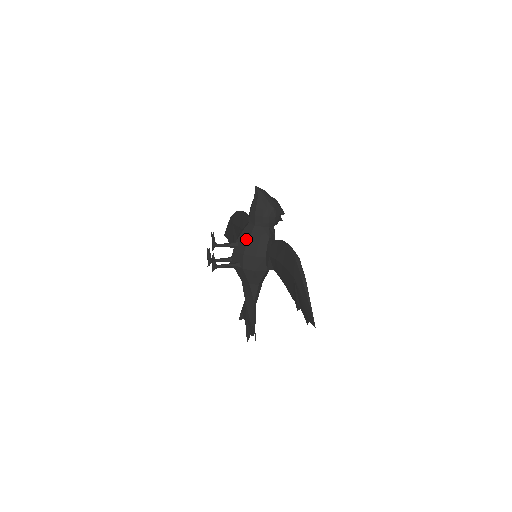
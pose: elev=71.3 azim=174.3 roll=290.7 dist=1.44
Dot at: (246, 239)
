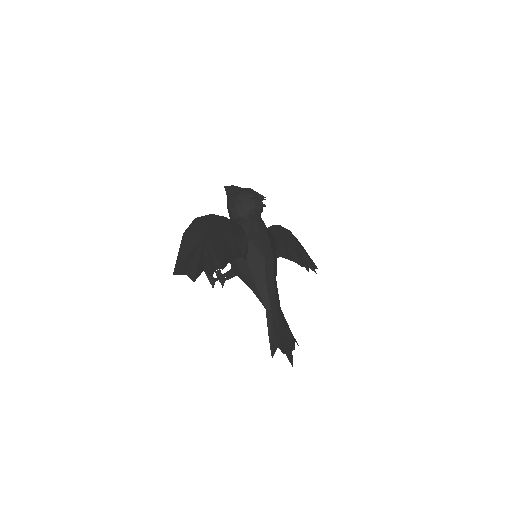
Dot at: occluded
